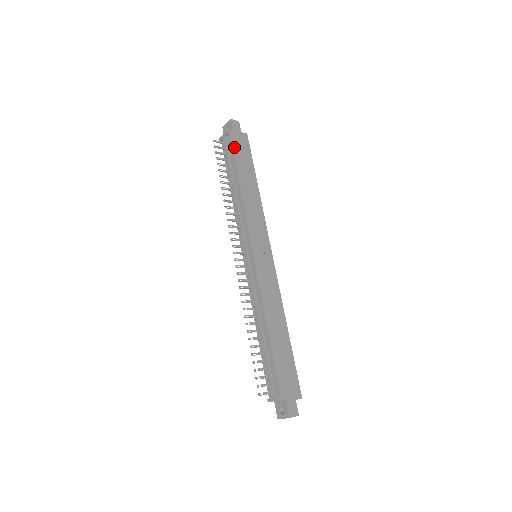
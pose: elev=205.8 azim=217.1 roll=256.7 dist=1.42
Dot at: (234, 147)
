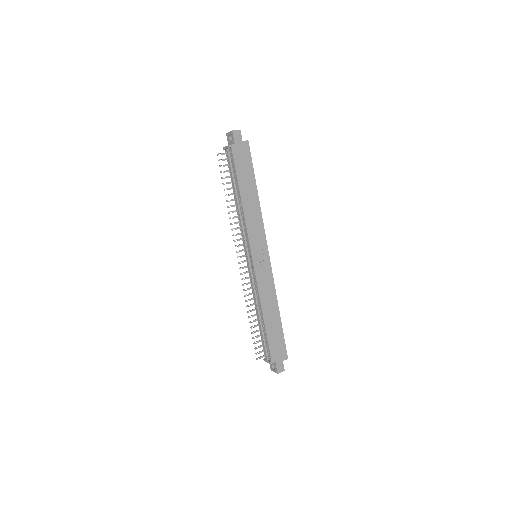
Dot at: (236, 161)
